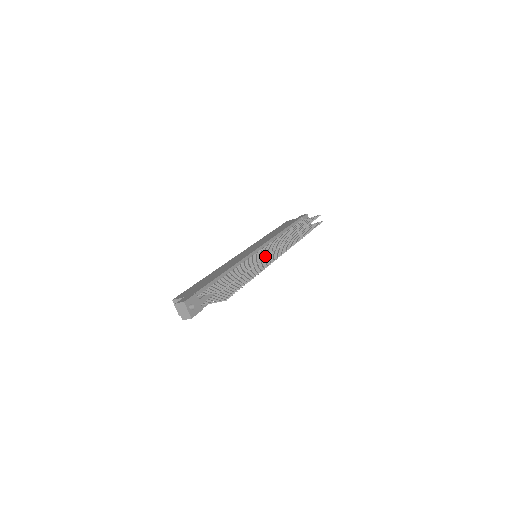
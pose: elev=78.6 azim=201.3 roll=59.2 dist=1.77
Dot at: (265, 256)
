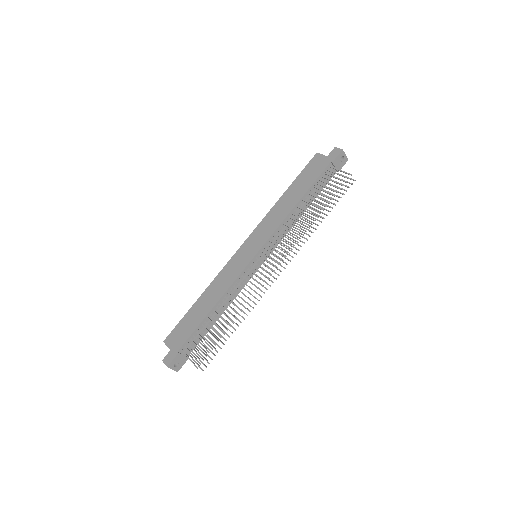
Dot at: occluded
